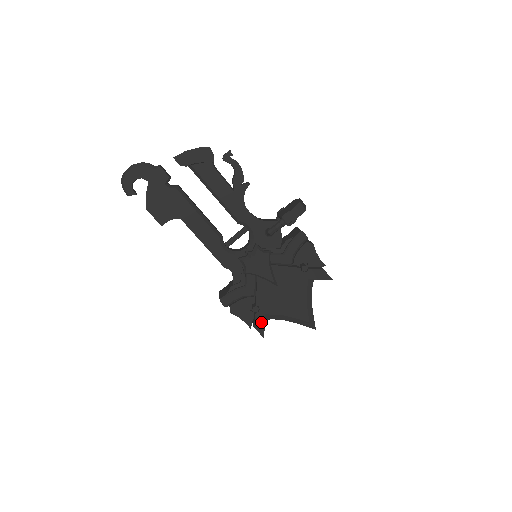
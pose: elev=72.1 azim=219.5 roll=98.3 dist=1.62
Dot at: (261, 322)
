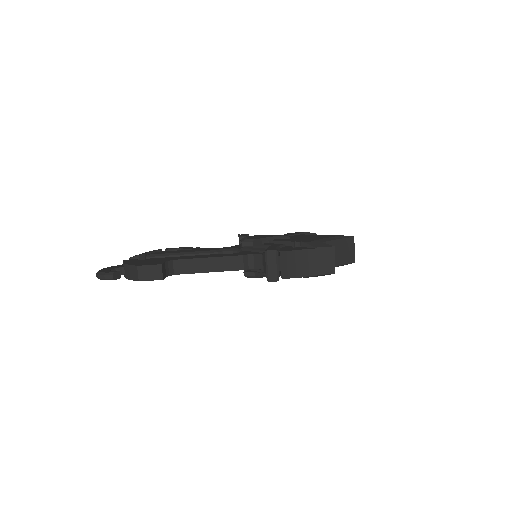
Dot at: (314, 242)
